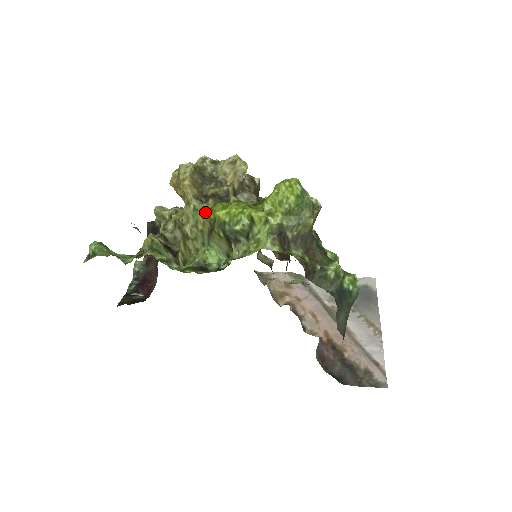
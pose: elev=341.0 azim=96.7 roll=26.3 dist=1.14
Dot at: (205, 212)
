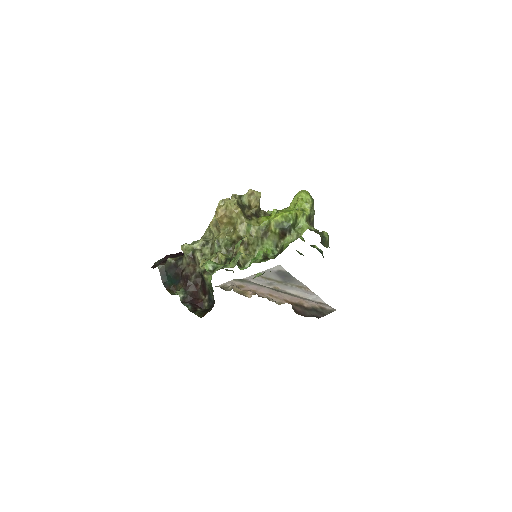
Dot at: (256, 225)
